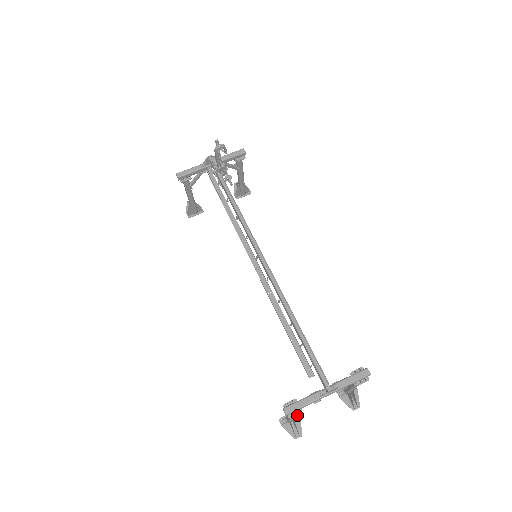
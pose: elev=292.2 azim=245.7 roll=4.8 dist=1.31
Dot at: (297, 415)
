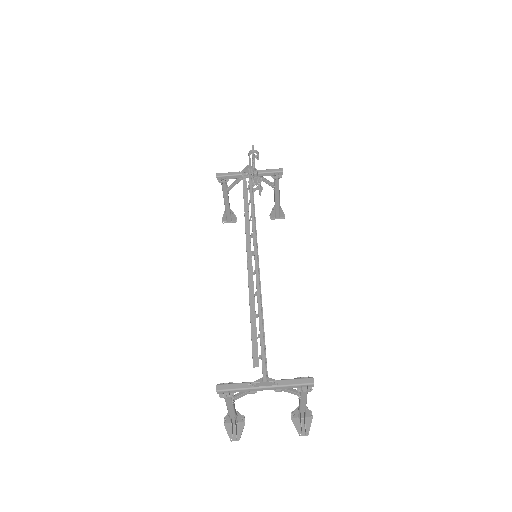
Dot at: (243, 419)
